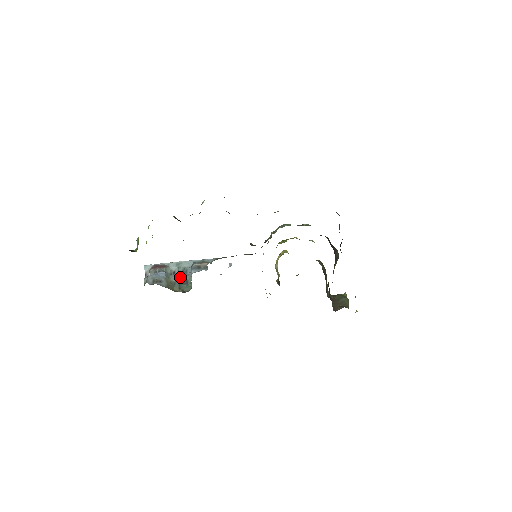
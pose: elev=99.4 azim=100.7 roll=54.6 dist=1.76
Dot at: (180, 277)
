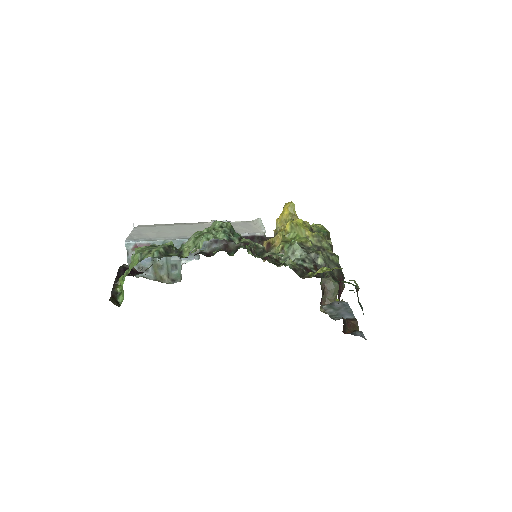
Dot at: (168, 261)
